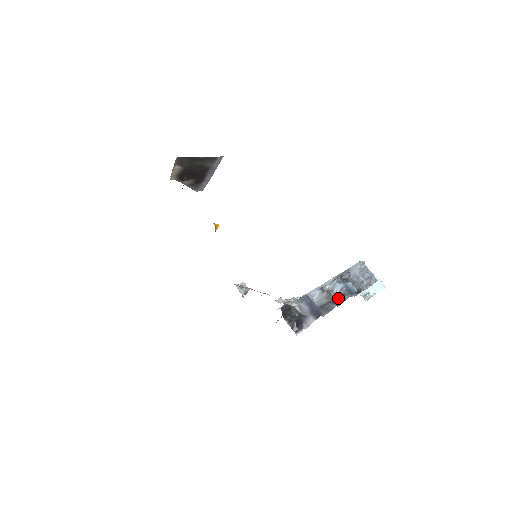
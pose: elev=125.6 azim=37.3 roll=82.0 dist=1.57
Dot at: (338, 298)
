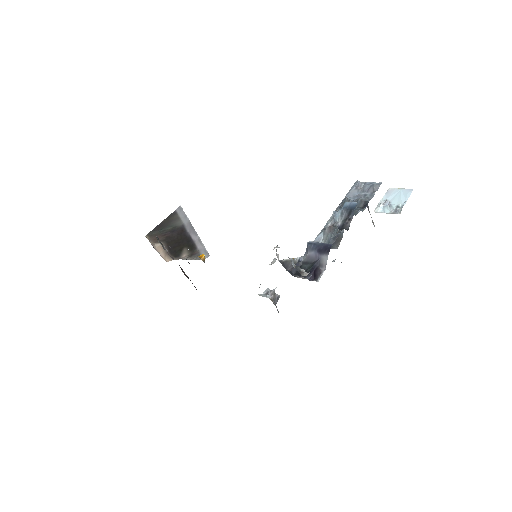
Dot at: (343, 223)
